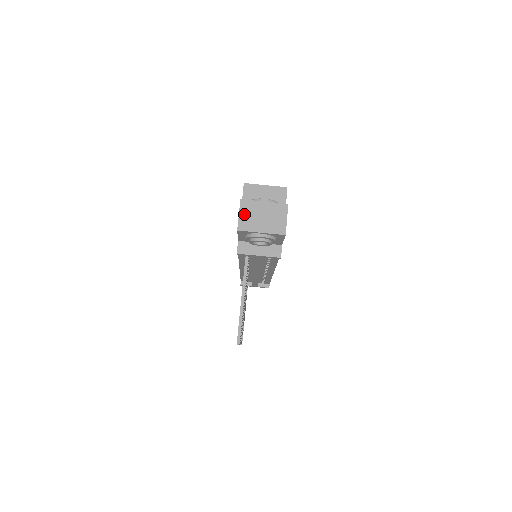
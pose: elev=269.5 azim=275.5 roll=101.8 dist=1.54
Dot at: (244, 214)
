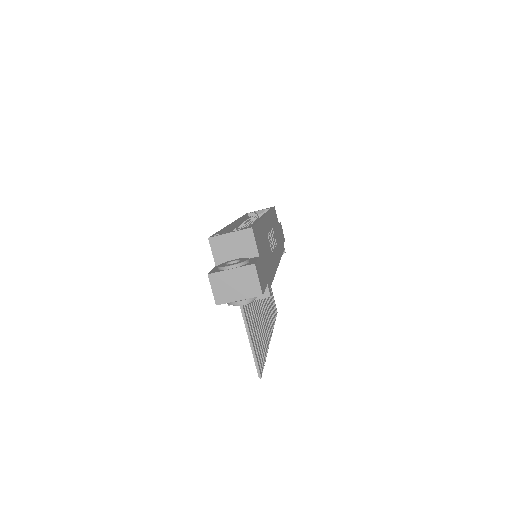
Dot at: (216, 288)
